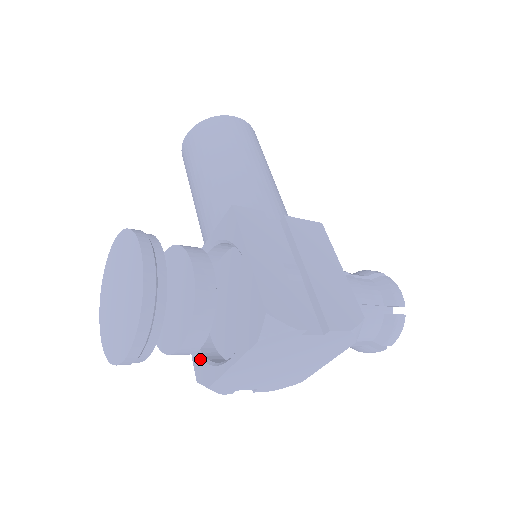
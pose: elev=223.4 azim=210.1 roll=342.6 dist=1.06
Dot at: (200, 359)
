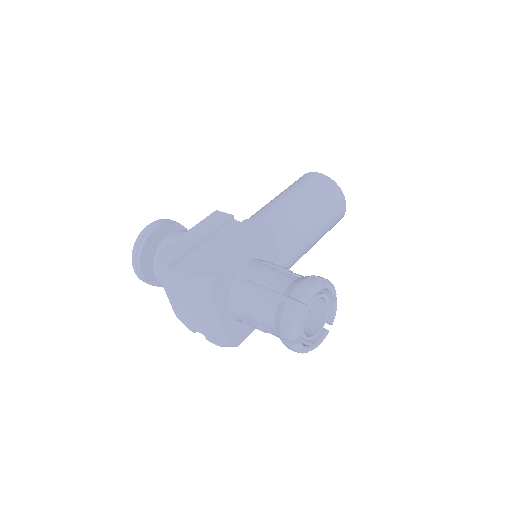
Dot at: occluded
